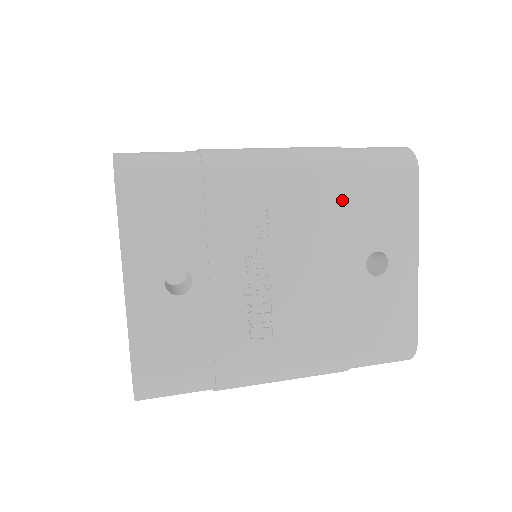
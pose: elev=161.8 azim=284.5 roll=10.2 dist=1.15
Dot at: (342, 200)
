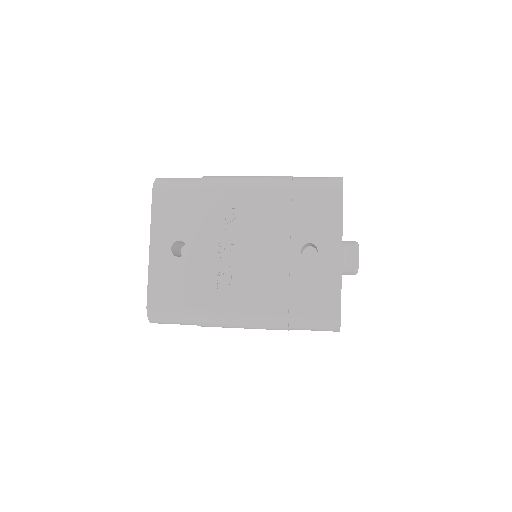
Dot at: (285, 207)
